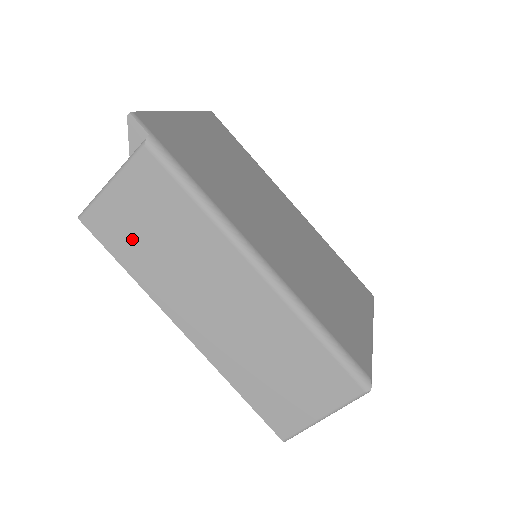
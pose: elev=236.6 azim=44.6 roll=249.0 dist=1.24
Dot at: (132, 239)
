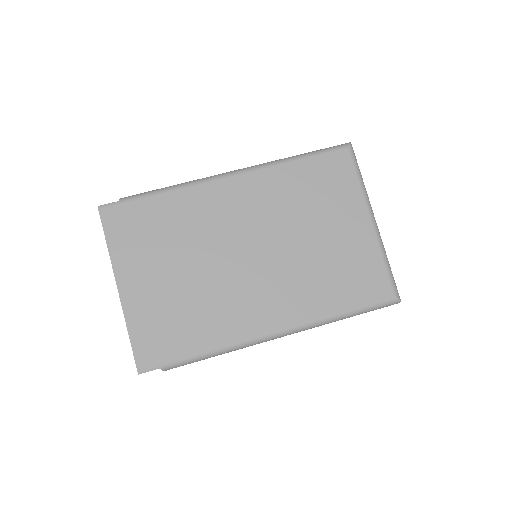
Dot at: occluded
